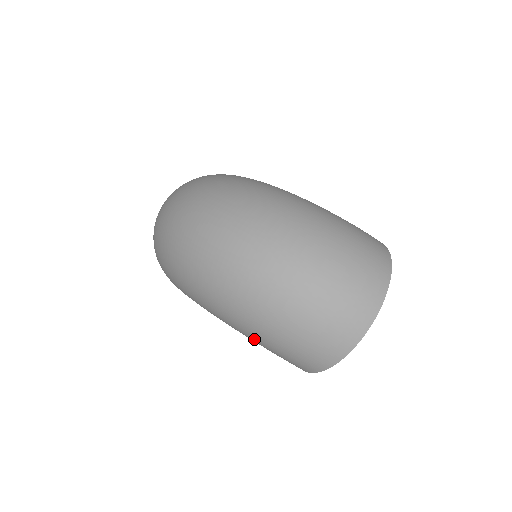
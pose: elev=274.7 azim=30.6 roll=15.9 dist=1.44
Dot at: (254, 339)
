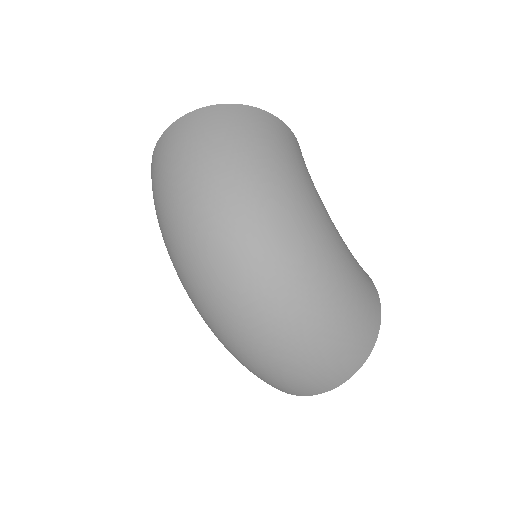
Dot at: occluded
